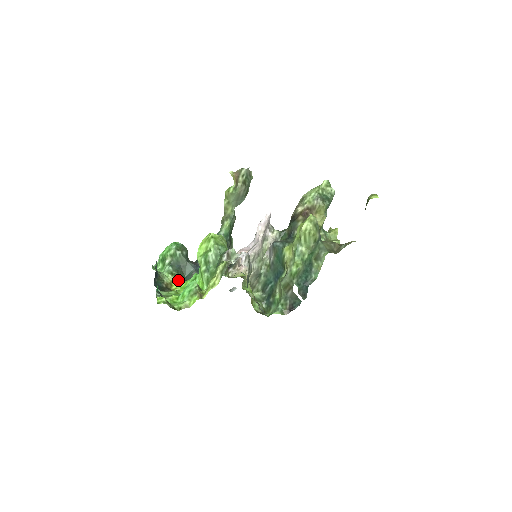
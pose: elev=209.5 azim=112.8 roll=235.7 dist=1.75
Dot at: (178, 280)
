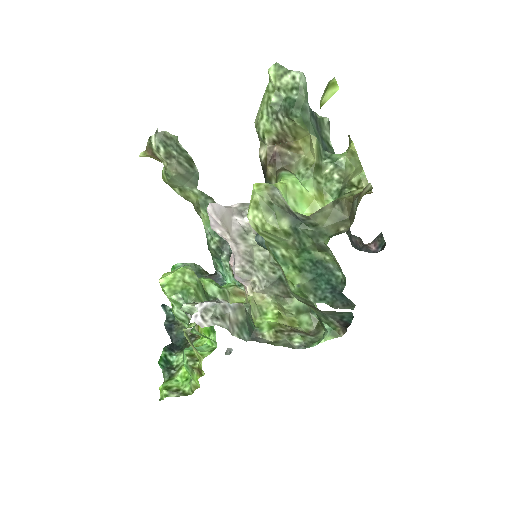
Dot at: occluded
